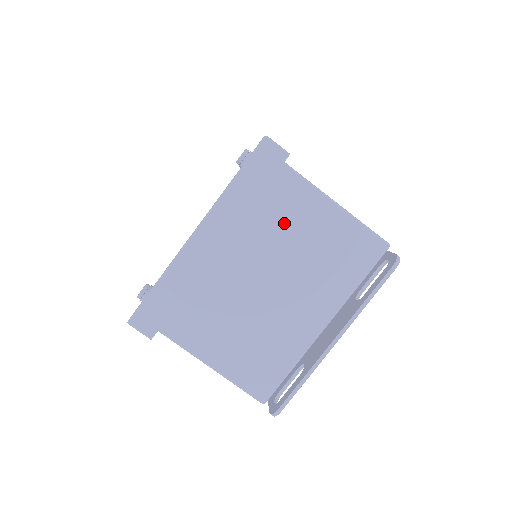
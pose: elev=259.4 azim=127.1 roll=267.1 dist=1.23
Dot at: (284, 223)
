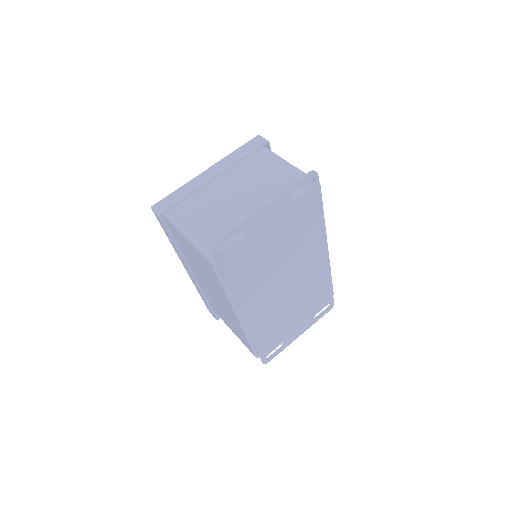
Dot at: (258, 171)
